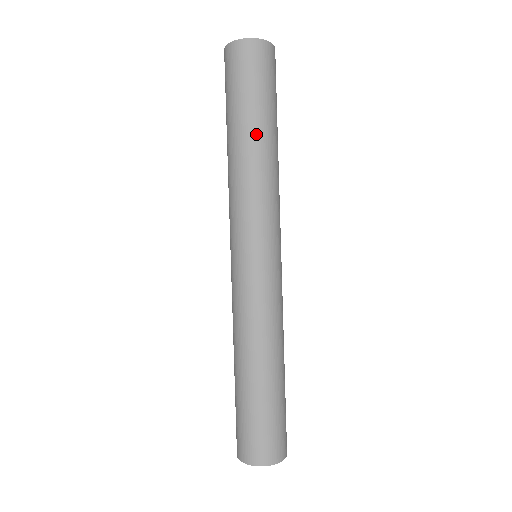
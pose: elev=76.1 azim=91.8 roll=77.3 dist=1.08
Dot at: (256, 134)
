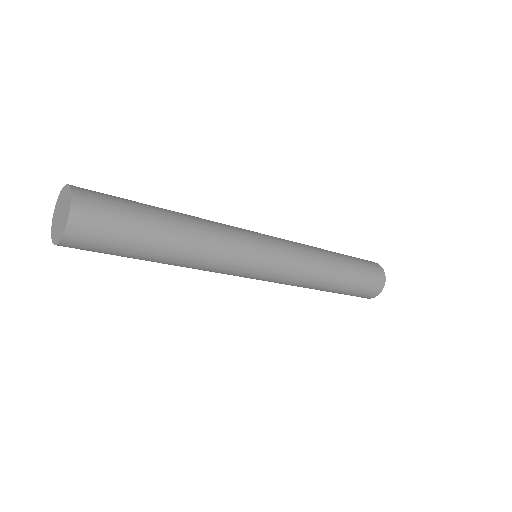
Dot at: (166, 255)
